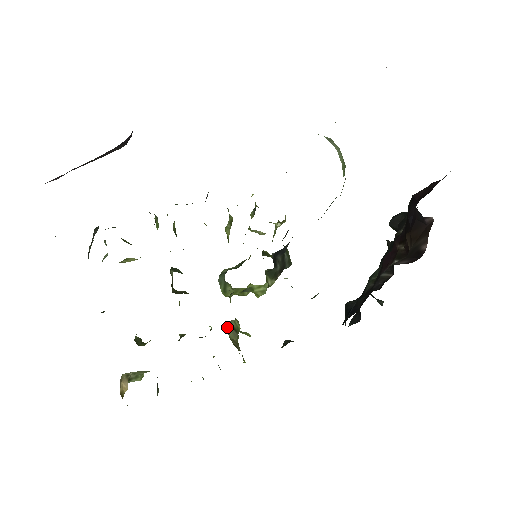
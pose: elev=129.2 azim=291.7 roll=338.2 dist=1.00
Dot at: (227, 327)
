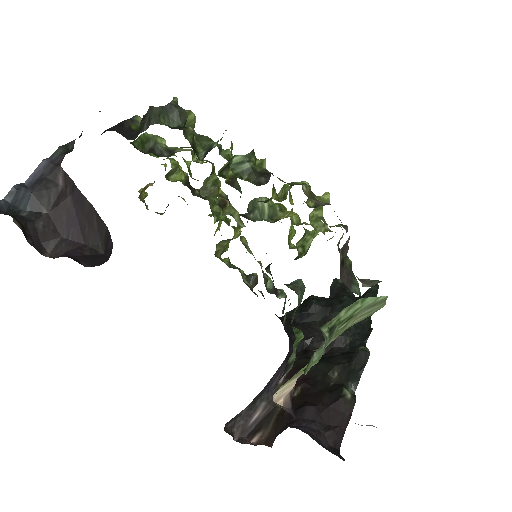
Dot at: (218, 243)
